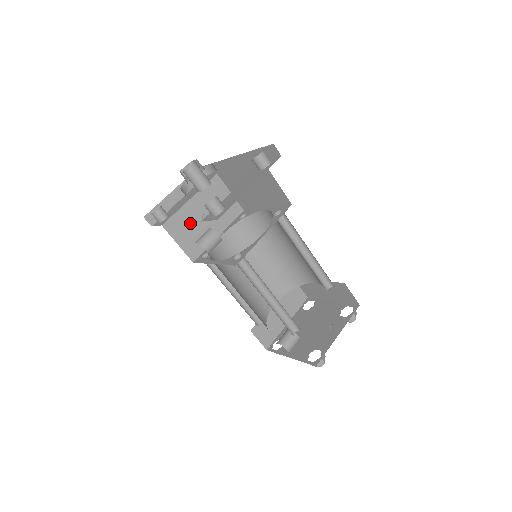
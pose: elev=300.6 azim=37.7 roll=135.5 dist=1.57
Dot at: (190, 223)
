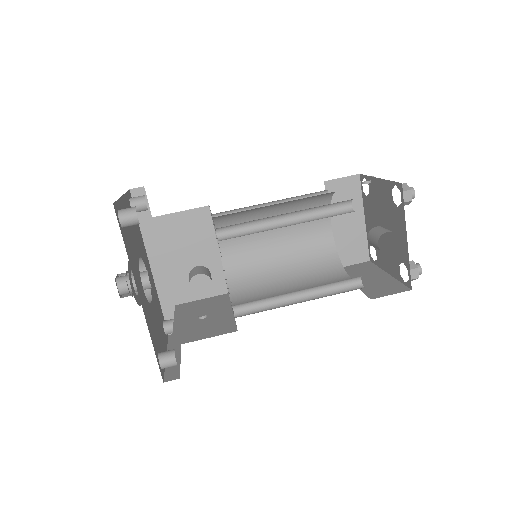
Dot at: (195, 328)
